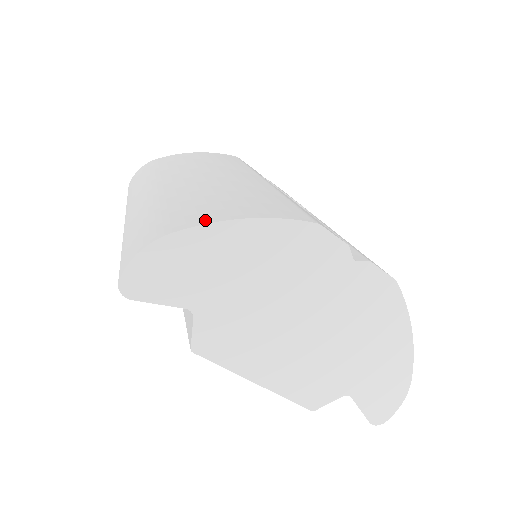
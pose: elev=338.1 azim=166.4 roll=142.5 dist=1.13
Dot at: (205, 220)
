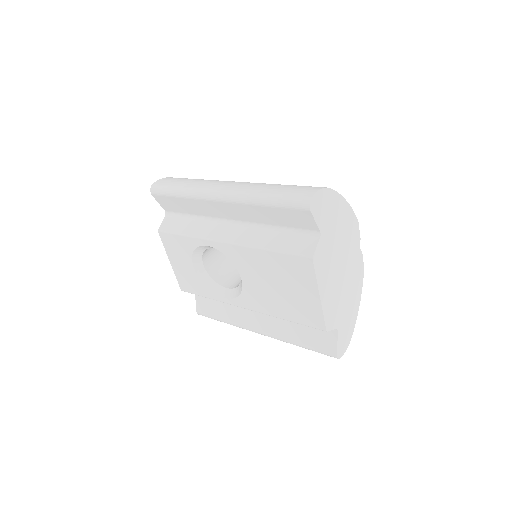
Dot at: occluded
